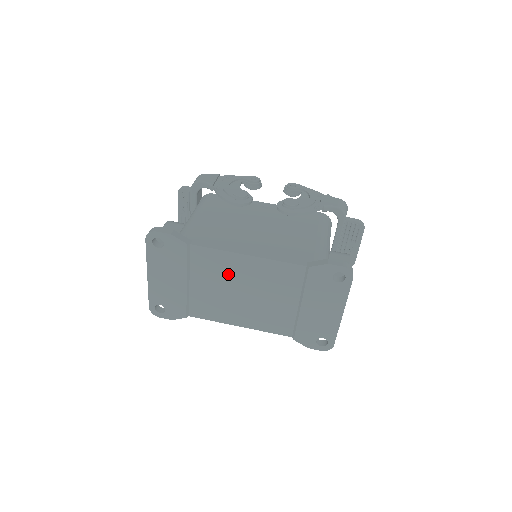
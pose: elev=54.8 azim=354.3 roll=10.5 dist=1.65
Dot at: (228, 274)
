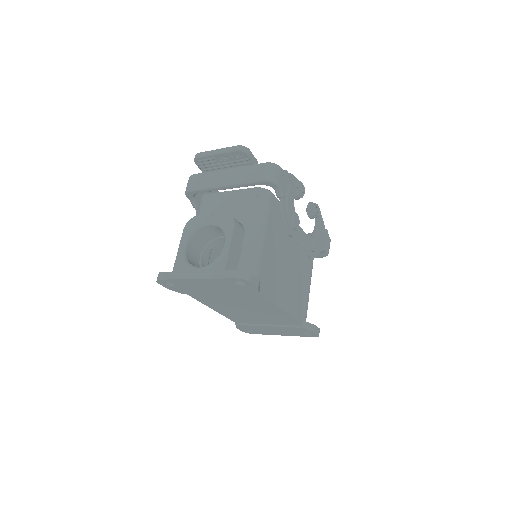
Dot at: (254, 305)
